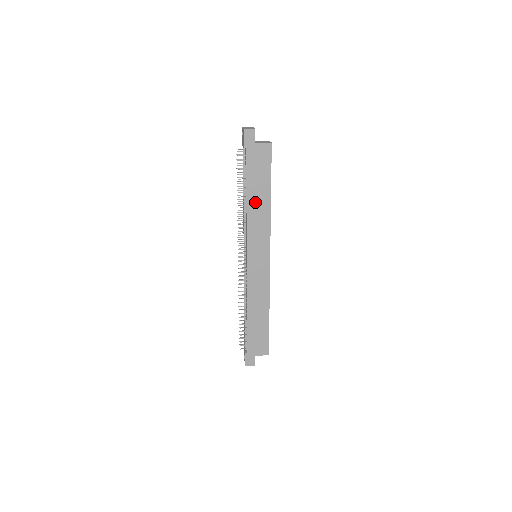
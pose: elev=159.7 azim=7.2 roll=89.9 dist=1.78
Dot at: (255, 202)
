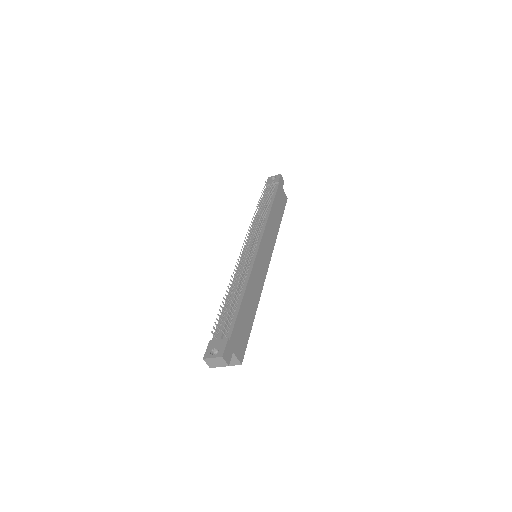
Dot at: (274, 216)
